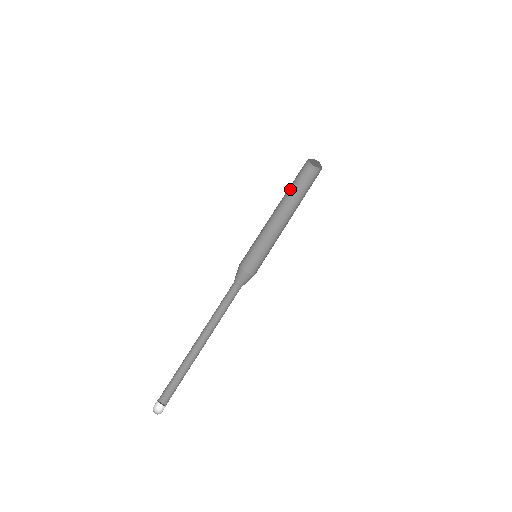
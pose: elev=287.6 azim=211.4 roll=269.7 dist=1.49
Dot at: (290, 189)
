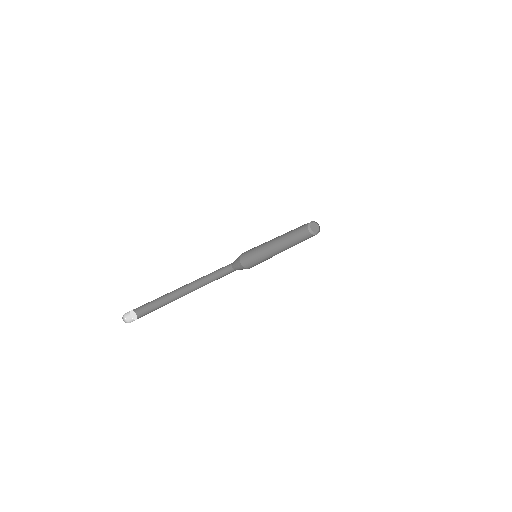
Dot at: (292, 236)
